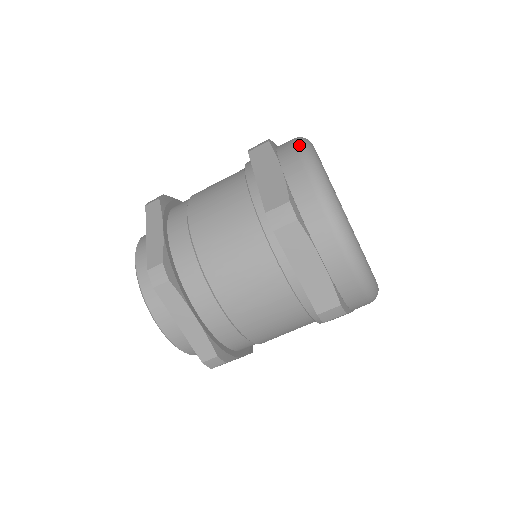
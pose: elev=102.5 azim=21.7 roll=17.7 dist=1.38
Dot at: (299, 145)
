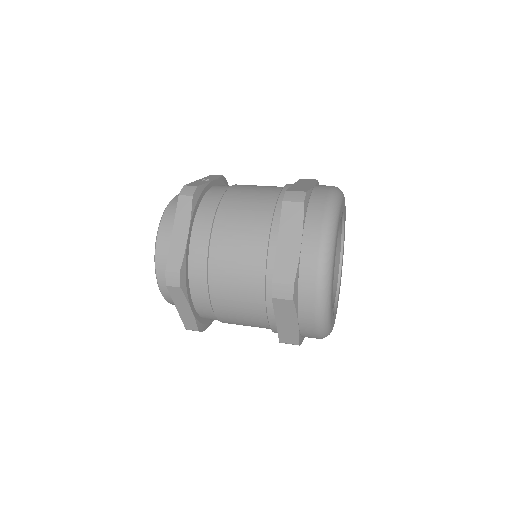
Dot at: (325, 225)
